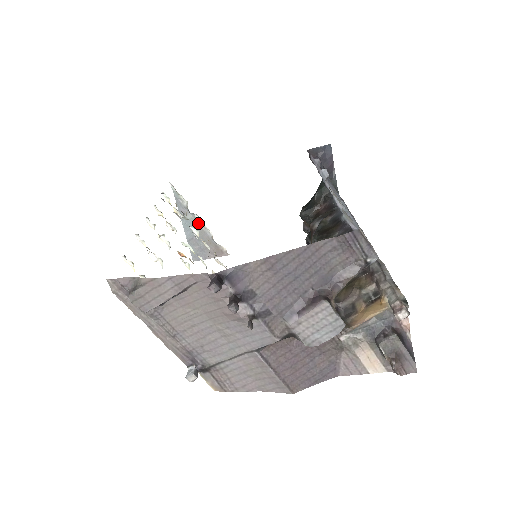
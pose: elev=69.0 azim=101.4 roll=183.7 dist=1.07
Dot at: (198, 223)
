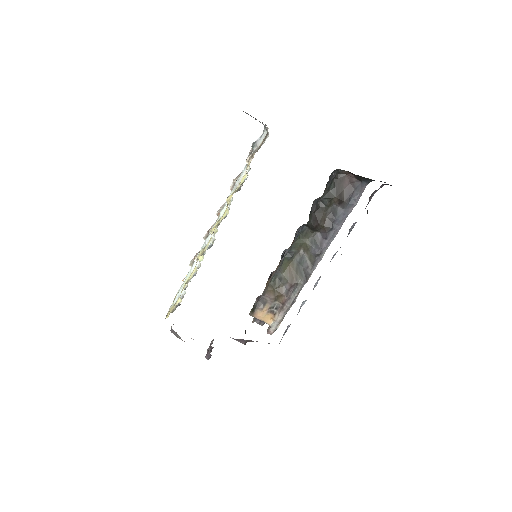
Dot at: occluded
